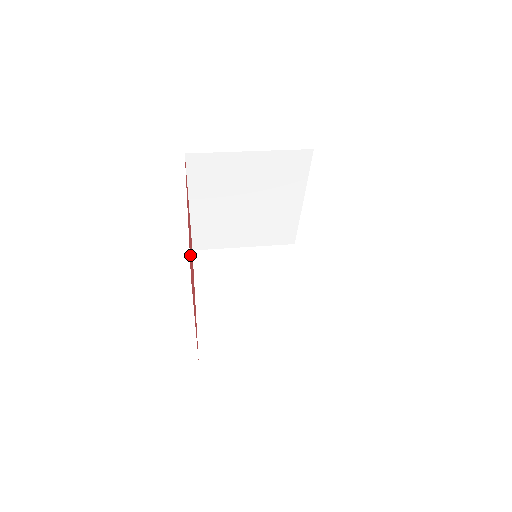
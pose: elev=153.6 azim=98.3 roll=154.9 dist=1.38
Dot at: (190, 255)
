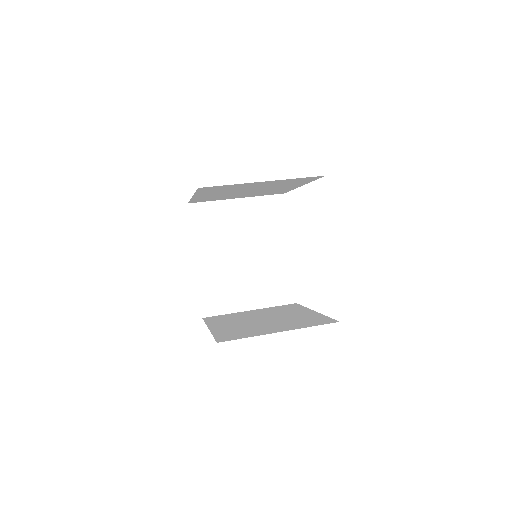
Dot at: occluded
